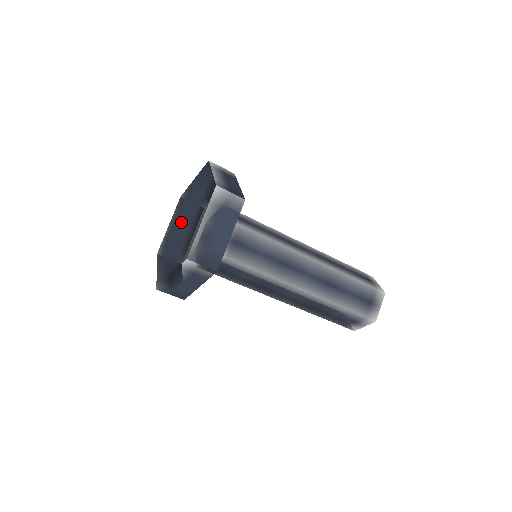
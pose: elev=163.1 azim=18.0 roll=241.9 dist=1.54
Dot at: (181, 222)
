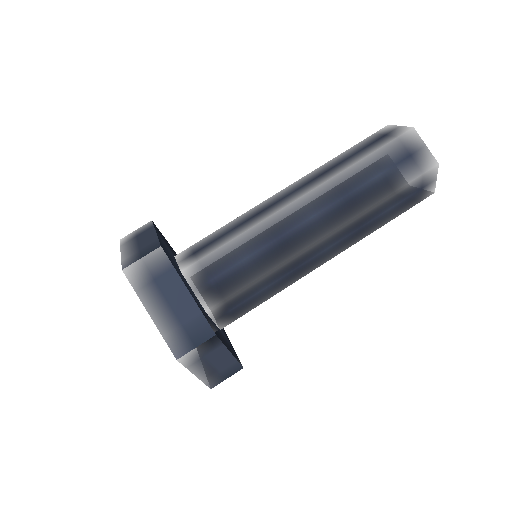
Dot at: occluded
